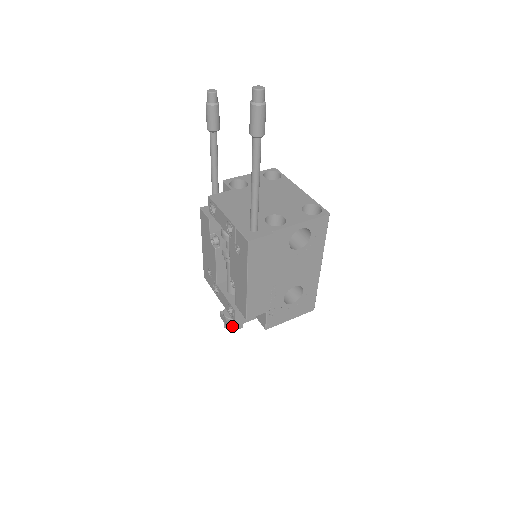
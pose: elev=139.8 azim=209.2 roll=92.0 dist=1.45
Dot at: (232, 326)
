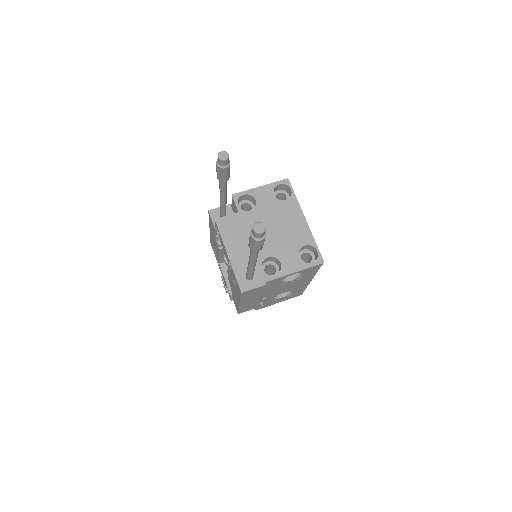
Dot at: occluded
